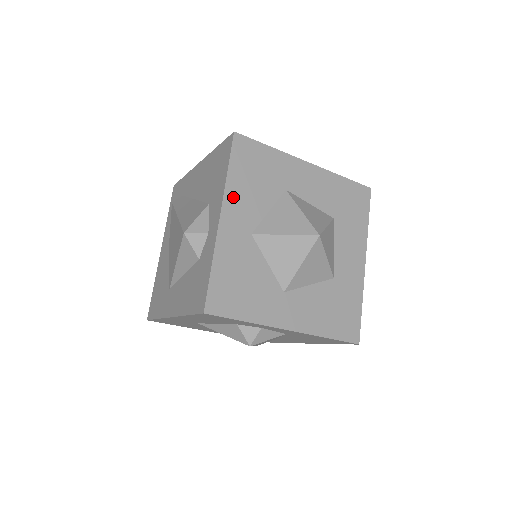
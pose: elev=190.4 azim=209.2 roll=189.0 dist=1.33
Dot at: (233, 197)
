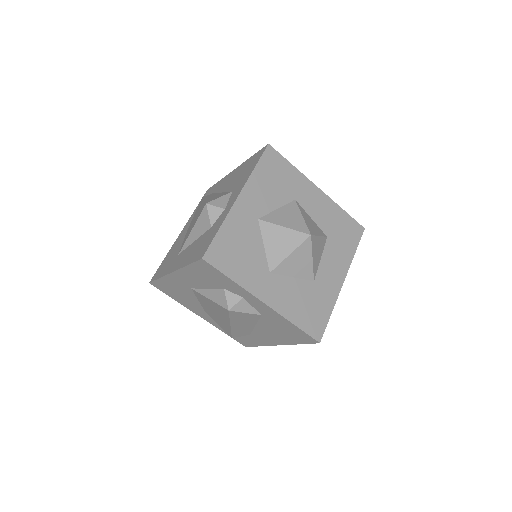
Dot at: (253, 187)
